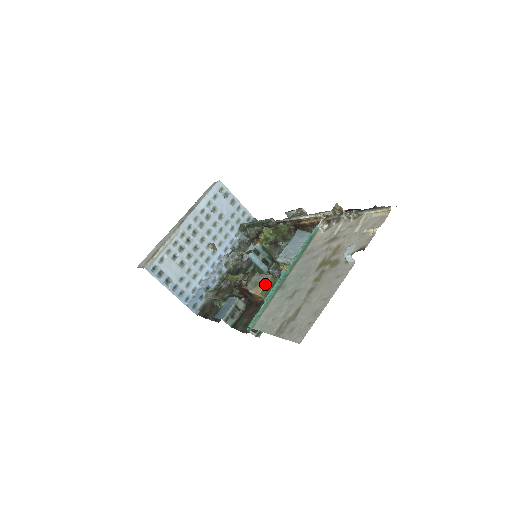
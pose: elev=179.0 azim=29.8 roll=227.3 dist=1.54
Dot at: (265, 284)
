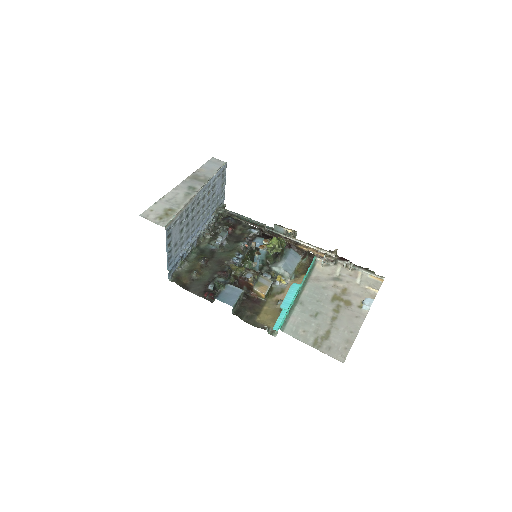
Dot at: (269, 288)
